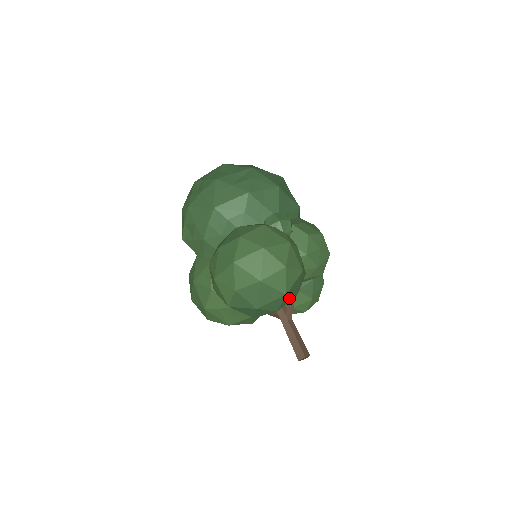
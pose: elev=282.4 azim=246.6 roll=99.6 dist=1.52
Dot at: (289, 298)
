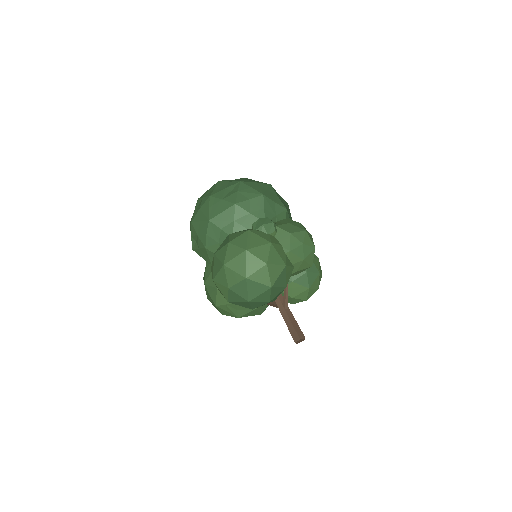
Dot at: (277, 290)
